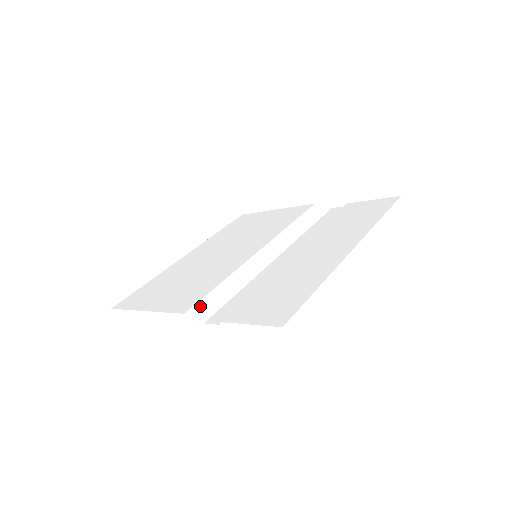
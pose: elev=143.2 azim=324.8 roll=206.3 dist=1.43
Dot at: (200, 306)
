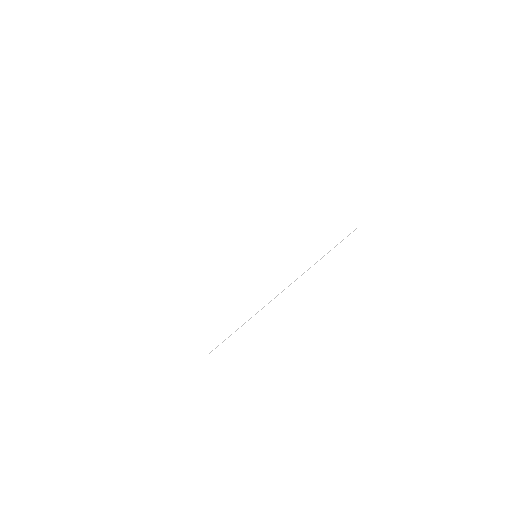
Dot at: (196, 325)
